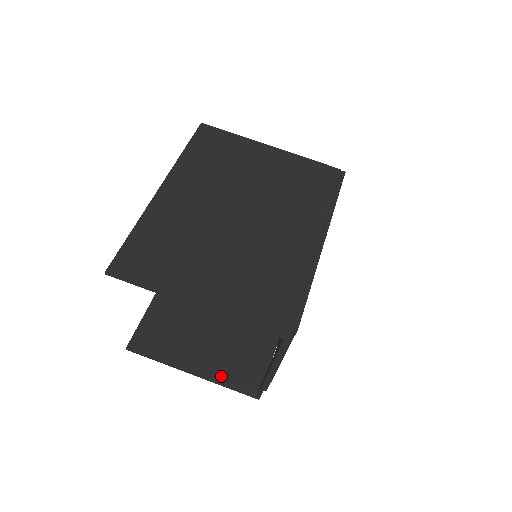
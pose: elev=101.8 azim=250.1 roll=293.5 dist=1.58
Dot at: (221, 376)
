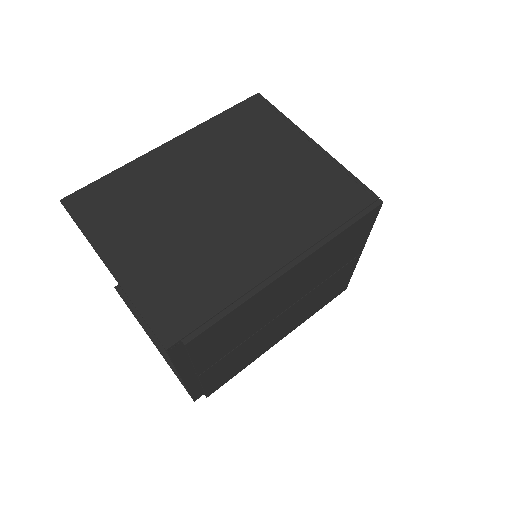
Dot at: occluded
